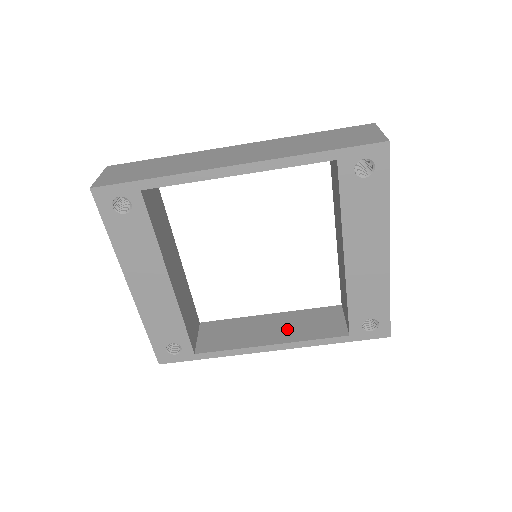
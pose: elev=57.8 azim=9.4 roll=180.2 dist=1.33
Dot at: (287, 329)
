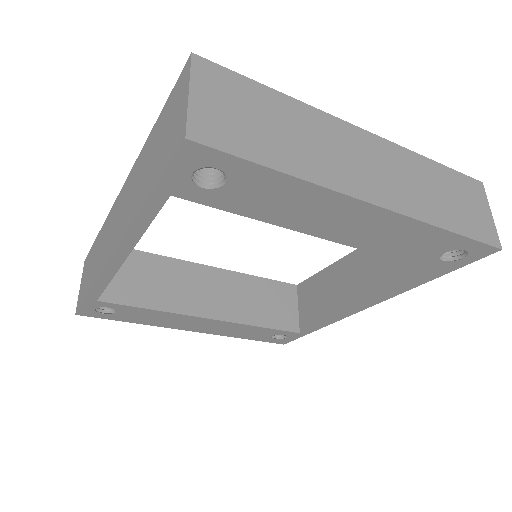
Dot at: (368, 277)
